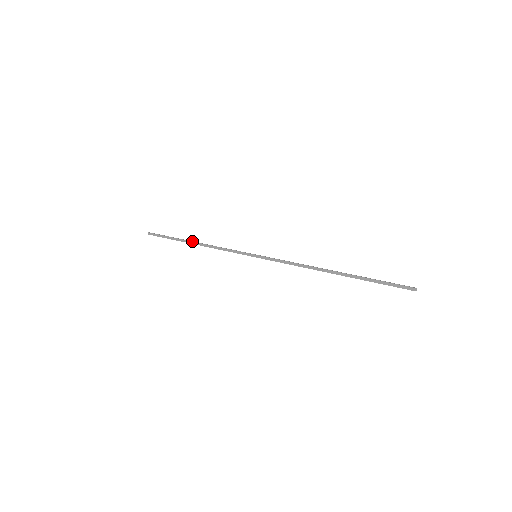
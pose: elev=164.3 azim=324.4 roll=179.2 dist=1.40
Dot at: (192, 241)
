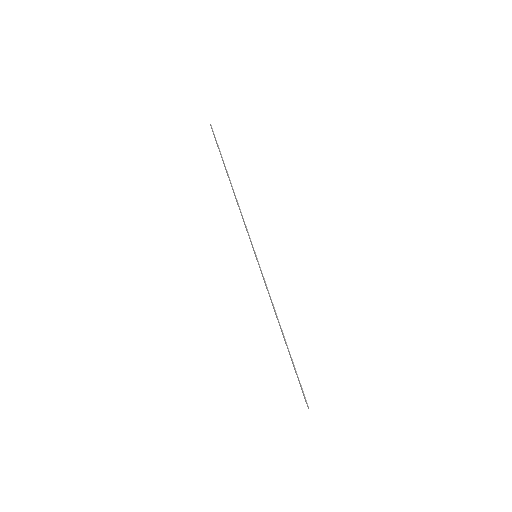
Dot at: (230, 181)
